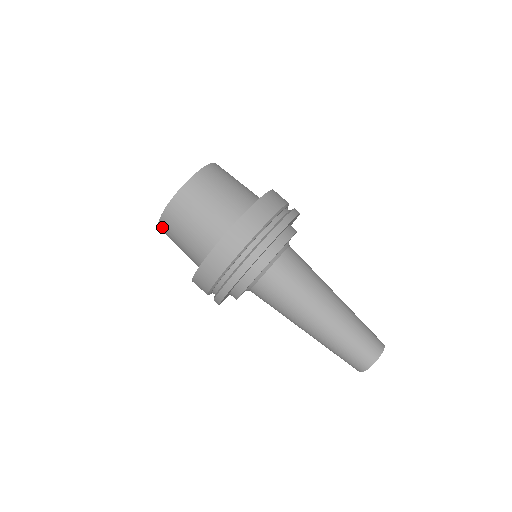
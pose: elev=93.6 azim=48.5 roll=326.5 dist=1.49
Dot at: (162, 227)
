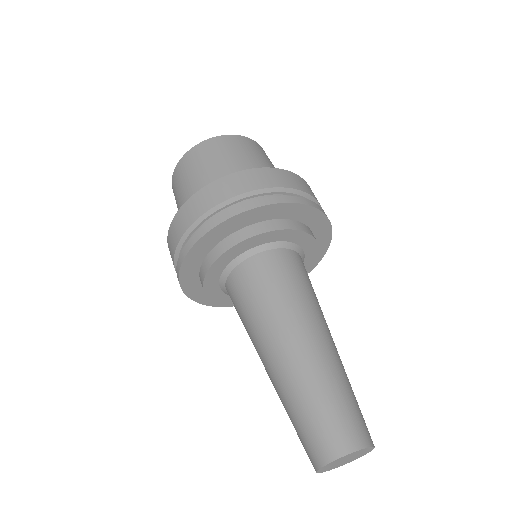
Dot at: occluded
